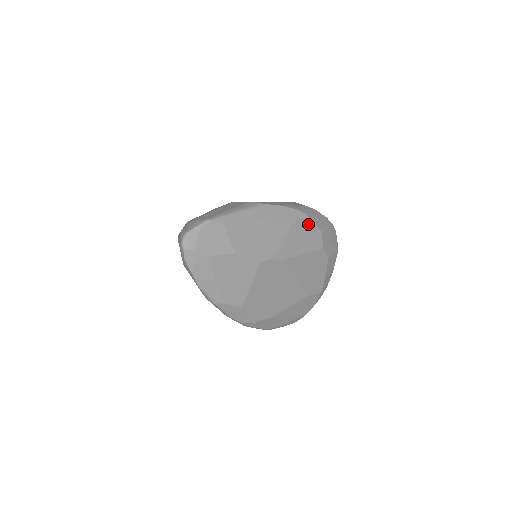
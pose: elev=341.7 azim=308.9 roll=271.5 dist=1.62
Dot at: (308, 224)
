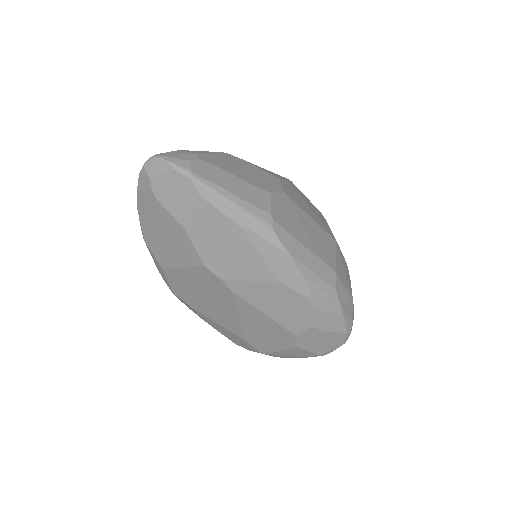
Dot at: (302, 303)
